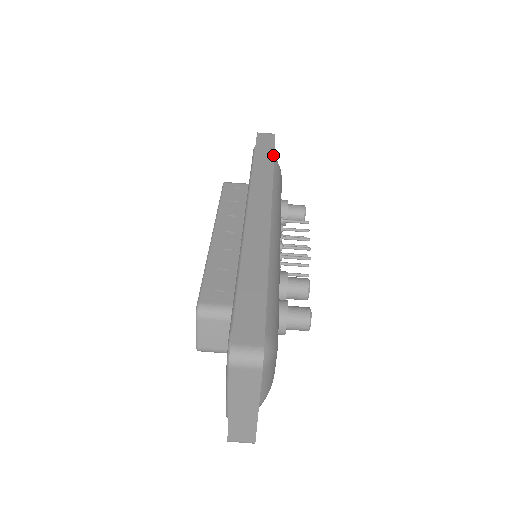
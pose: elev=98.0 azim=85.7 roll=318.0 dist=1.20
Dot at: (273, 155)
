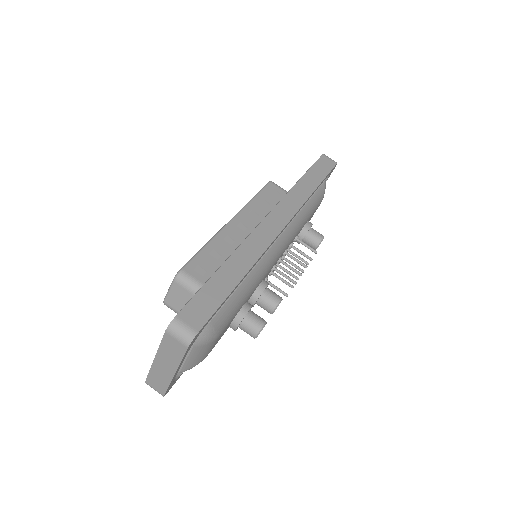
Dot at: (321, 181)
